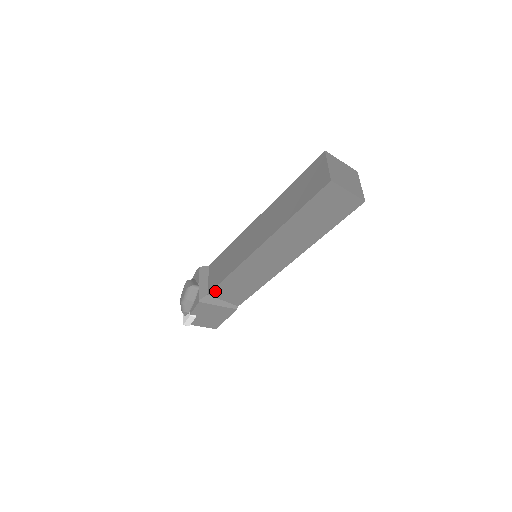
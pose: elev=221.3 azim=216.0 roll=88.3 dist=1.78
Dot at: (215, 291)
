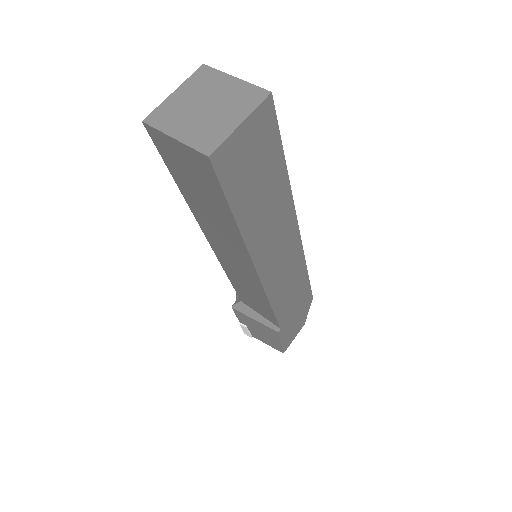
Dot at: (242, 298)
